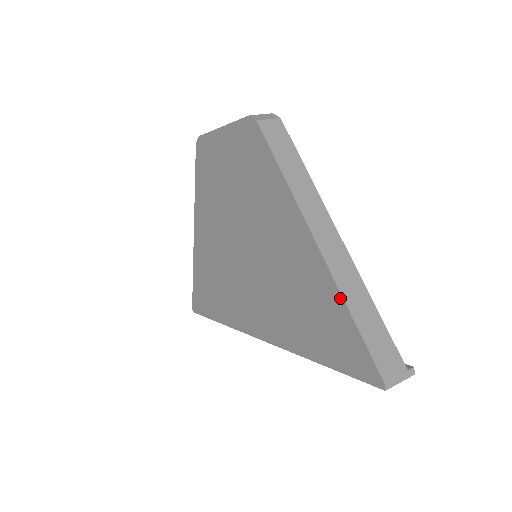
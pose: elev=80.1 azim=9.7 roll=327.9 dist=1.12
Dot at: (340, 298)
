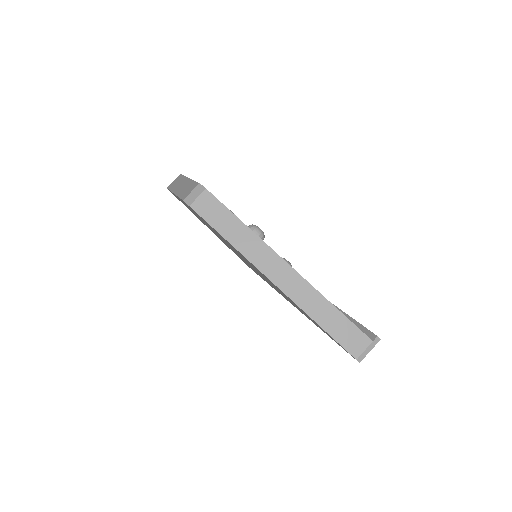
Dot at: occluded
